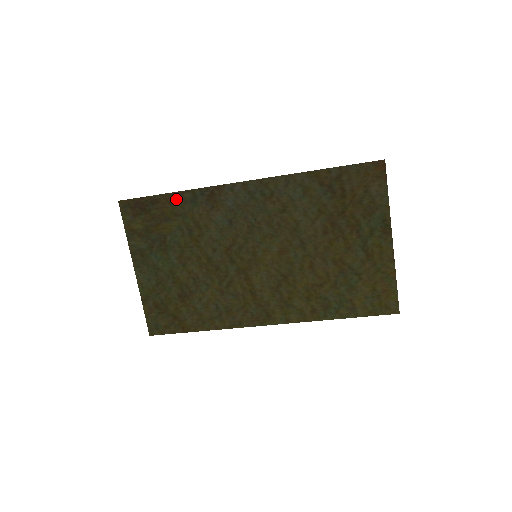
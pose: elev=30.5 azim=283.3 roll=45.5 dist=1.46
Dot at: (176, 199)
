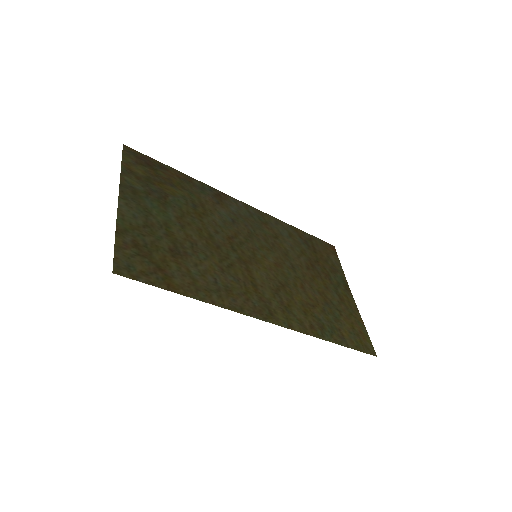
Dot at: (185, 178)
